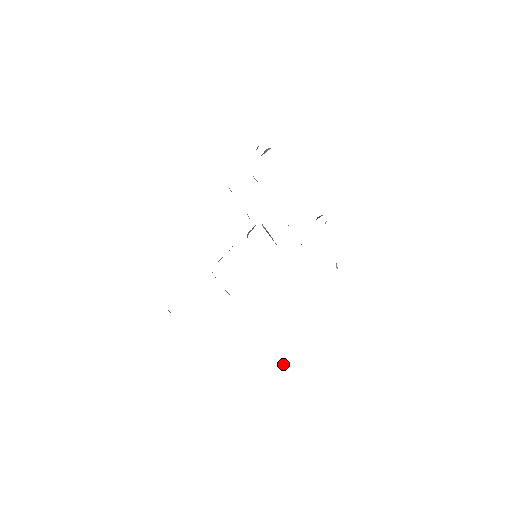
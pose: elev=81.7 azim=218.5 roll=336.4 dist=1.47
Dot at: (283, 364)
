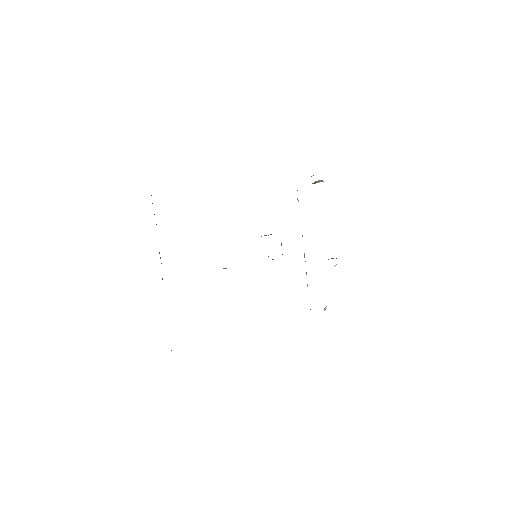
Dot at: occluded
